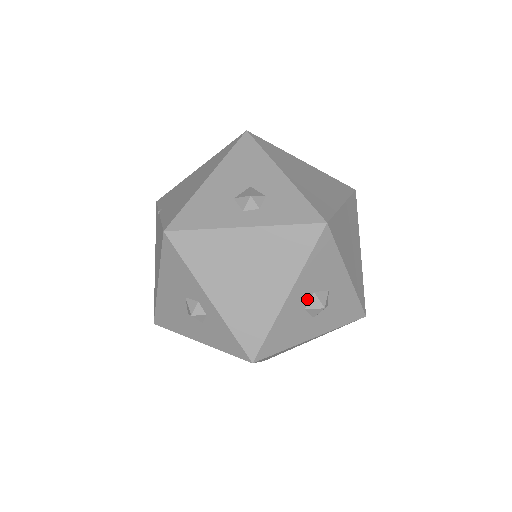
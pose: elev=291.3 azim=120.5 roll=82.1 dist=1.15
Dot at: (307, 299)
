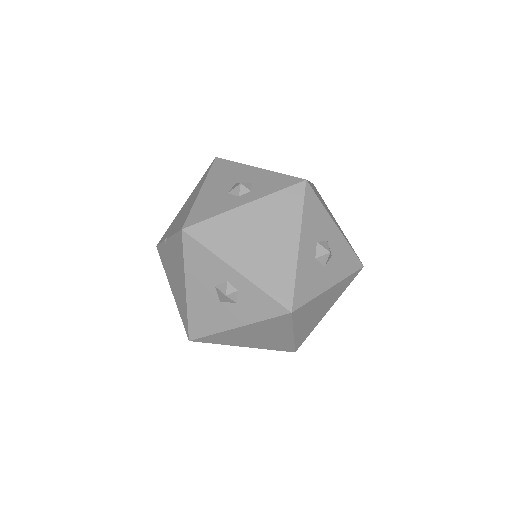
Dot at: (314, 249)
